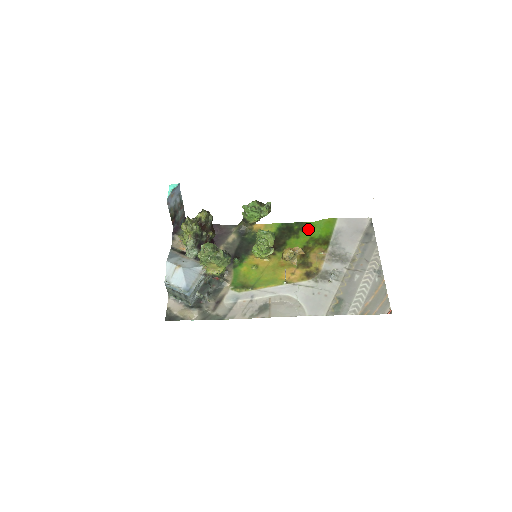
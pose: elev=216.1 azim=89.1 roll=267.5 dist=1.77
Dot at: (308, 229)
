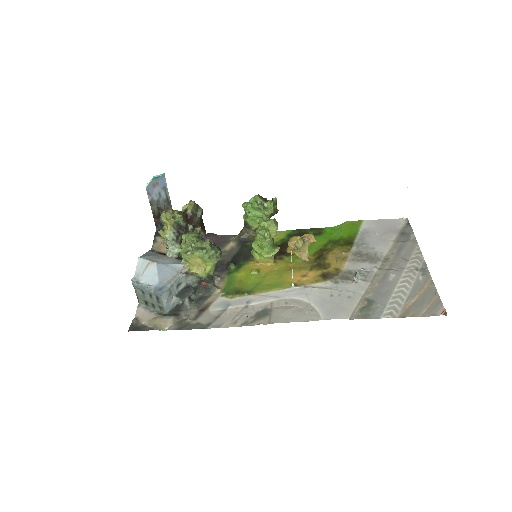
Dot at: (326, 233)
